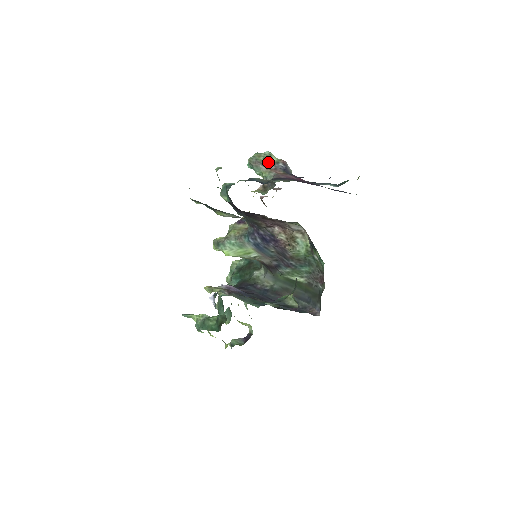
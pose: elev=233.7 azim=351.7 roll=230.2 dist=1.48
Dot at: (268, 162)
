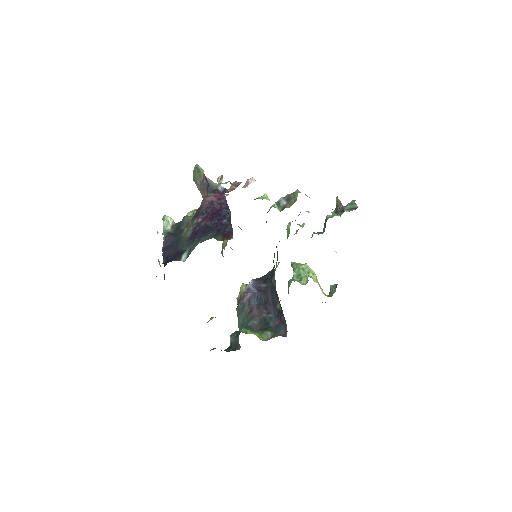
Dot at: (200, 179)
